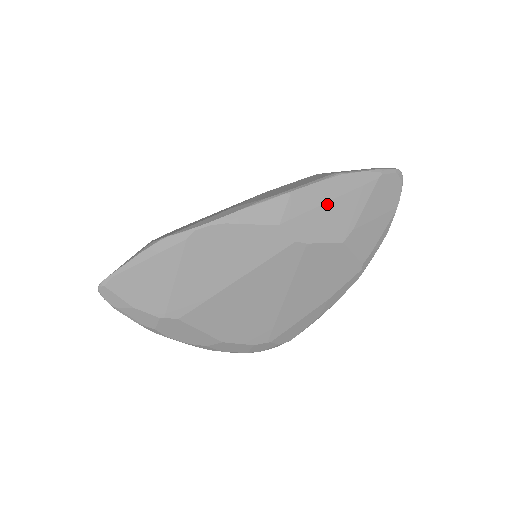
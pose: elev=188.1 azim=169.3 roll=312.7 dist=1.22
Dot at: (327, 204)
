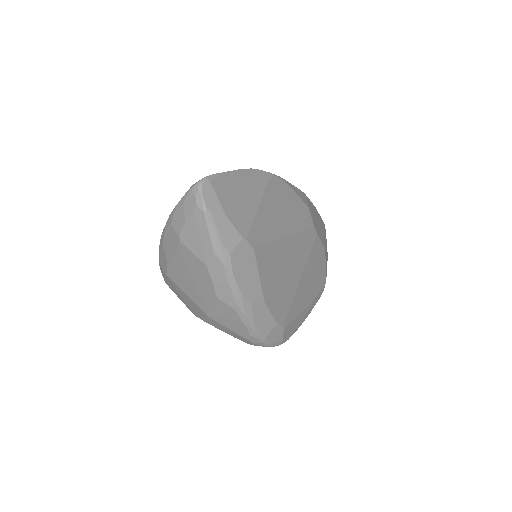
Dot at: (317, 218)
